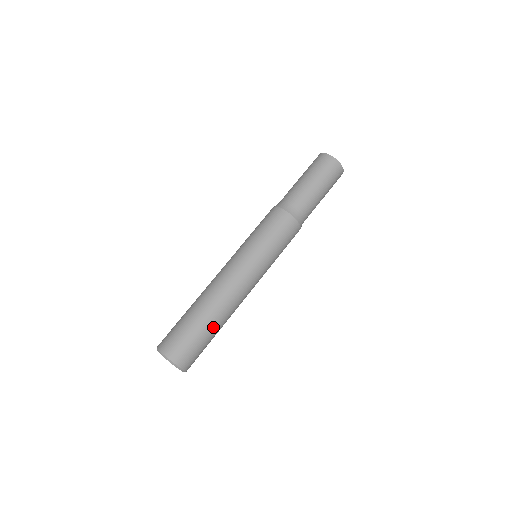
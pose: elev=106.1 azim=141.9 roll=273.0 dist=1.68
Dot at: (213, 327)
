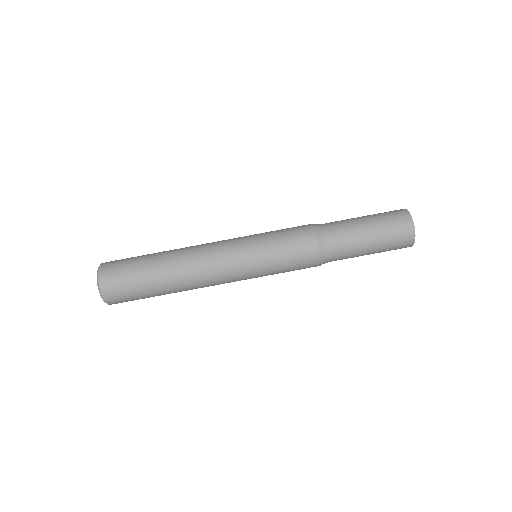
Dot at: (162, 293)
